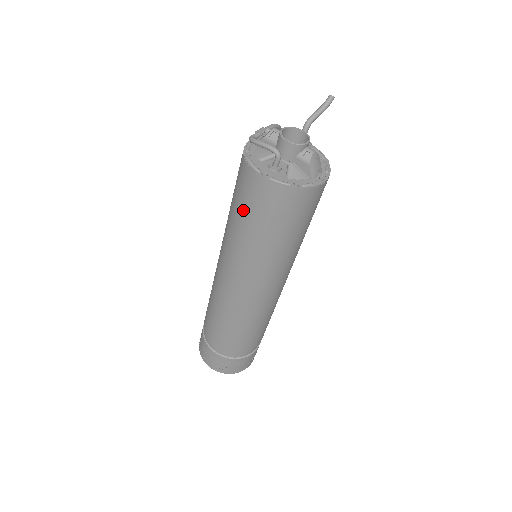
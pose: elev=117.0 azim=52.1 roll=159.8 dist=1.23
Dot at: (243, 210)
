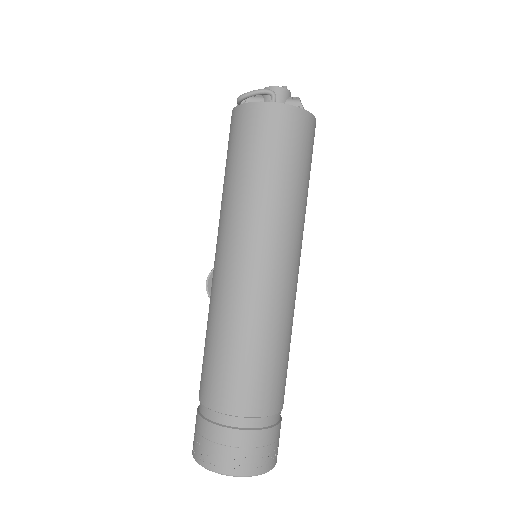
Dot at: (252, 153)
